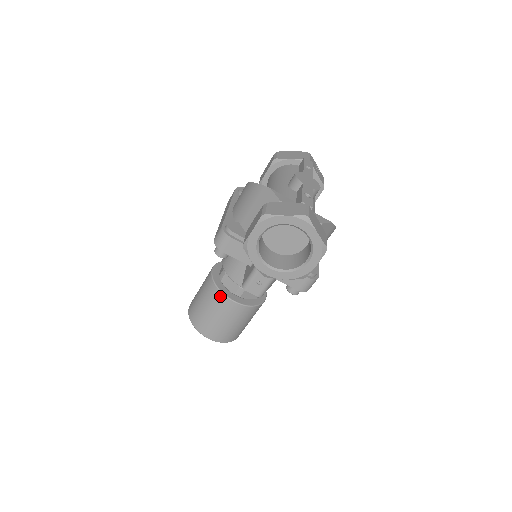
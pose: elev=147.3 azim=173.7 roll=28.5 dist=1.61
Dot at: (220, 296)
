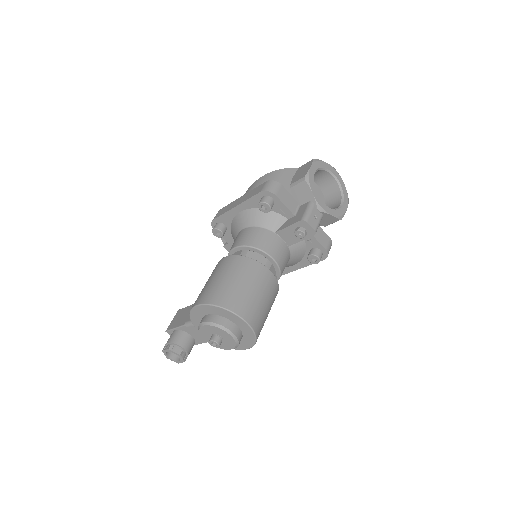
Dot at: (255, 264)
